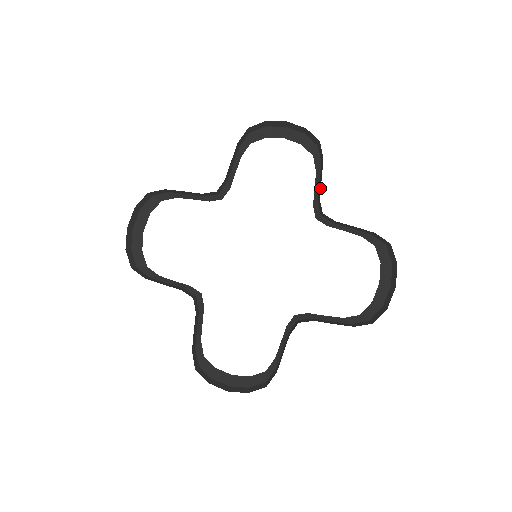
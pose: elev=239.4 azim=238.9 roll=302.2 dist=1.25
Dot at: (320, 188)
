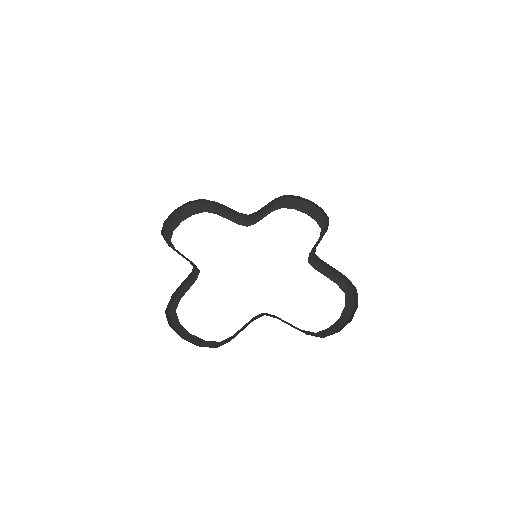
Dot at: occluded
